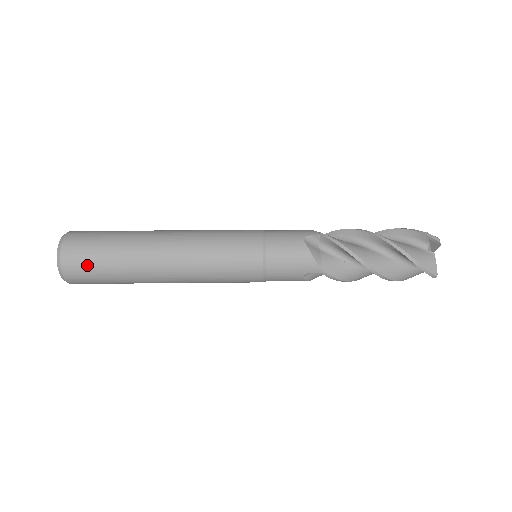
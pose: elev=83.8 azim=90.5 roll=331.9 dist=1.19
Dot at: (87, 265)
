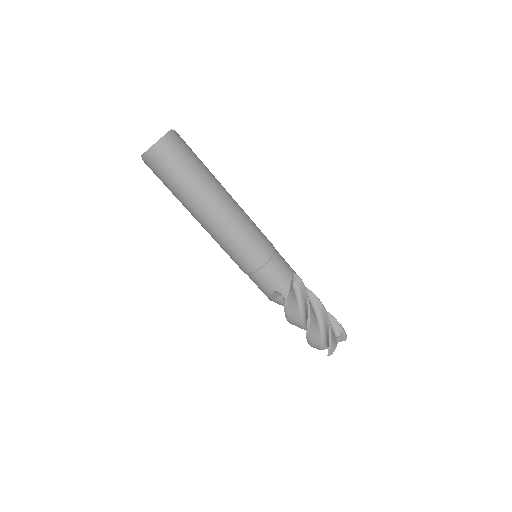
Dot at: (157, 176)
